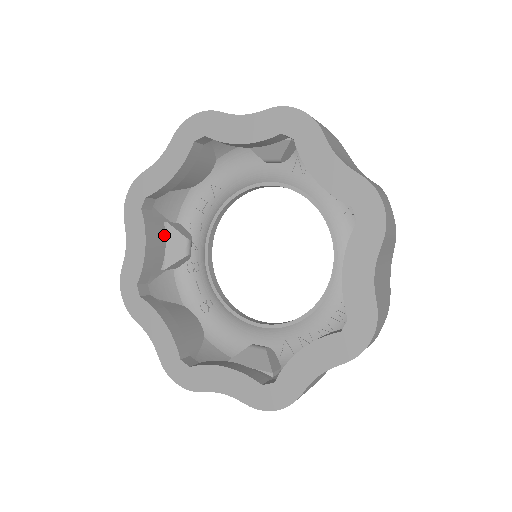
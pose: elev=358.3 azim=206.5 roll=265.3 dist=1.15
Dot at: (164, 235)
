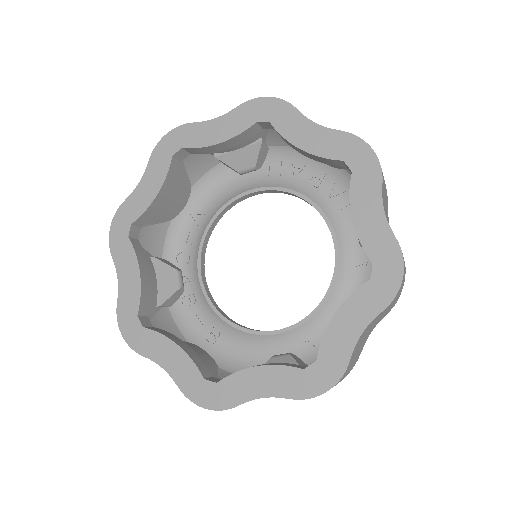
Dot at: (153, 270)
